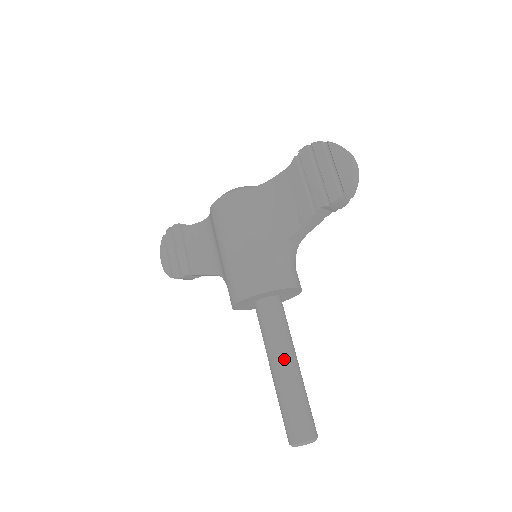
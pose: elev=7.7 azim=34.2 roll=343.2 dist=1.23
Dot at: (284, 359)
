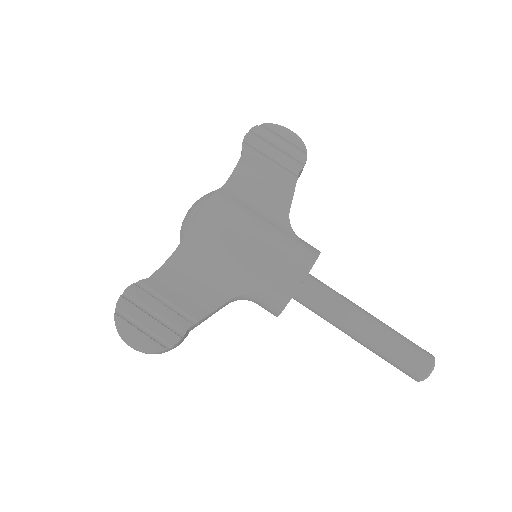
Dot at: (364, 312)
